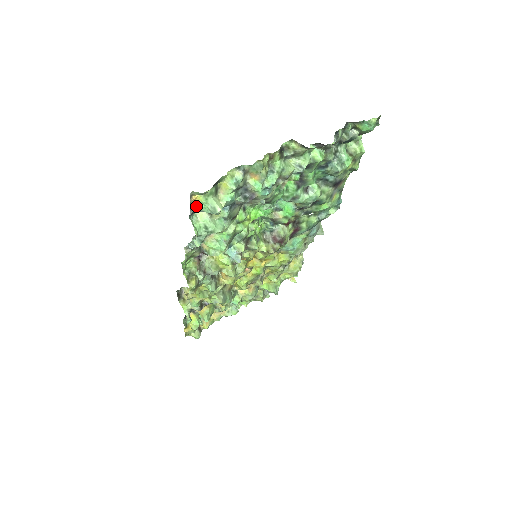
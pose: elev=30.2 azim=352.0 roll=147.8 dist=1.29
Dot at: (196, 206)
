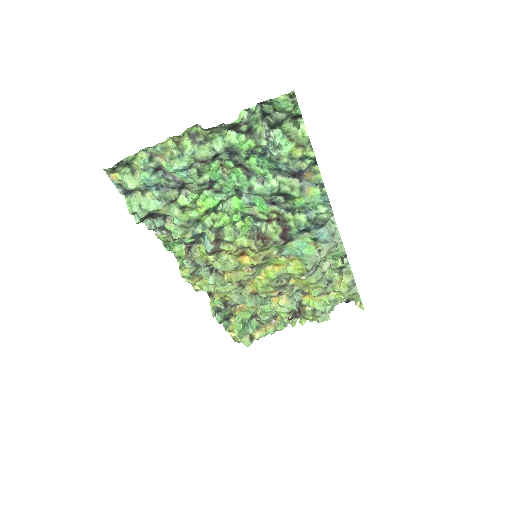
Dot at: (122, 185)
